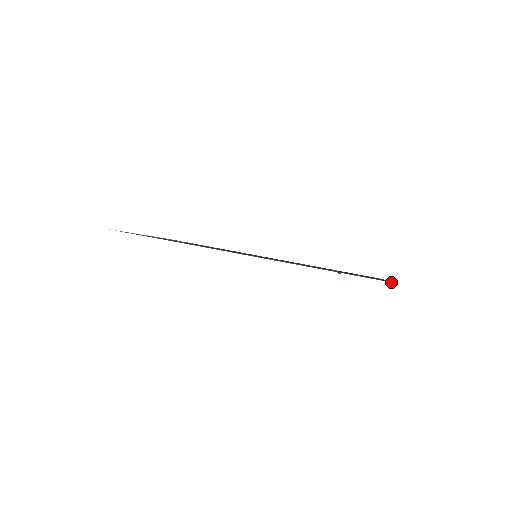
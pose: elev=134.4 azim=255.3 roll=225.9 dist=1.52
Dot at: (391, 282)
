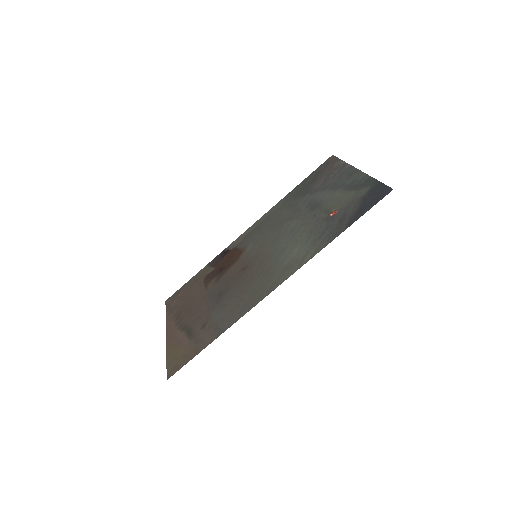
Dot at: (387, 194)
